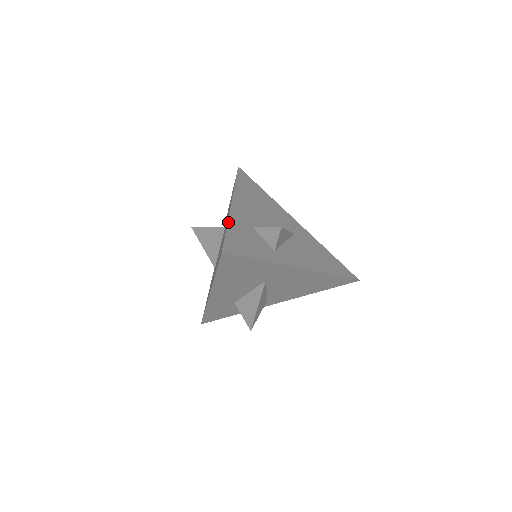
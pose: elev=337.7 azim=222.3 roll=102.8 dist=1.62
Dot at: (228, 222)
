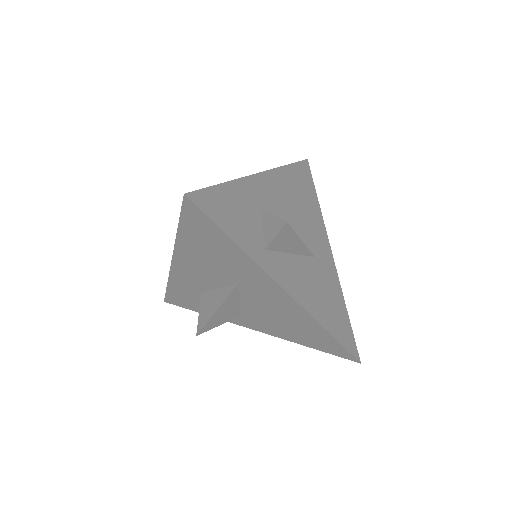
Dot at: (231, 181)
